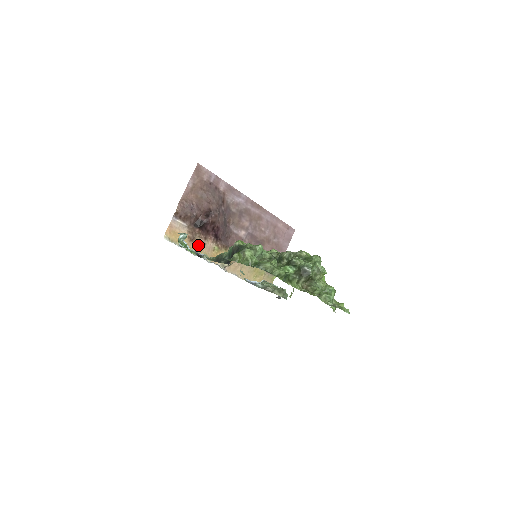
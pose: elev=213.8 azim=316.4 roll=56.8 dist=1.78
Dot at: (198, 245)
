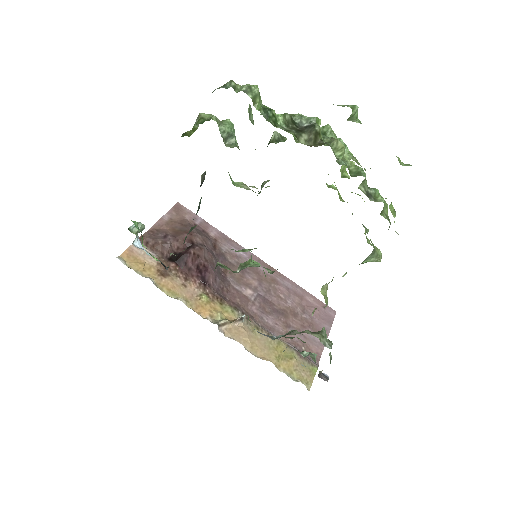
Dot at: (173, 284)
